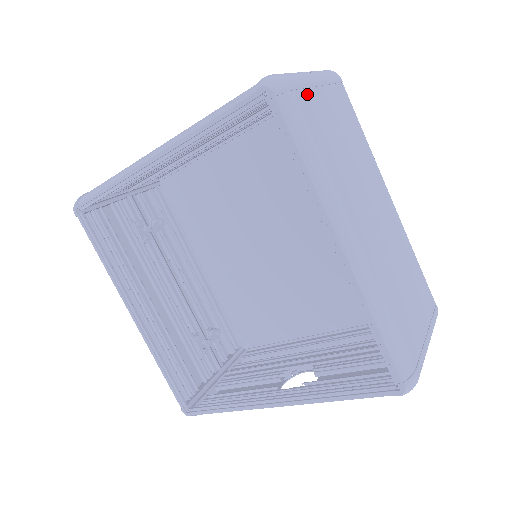
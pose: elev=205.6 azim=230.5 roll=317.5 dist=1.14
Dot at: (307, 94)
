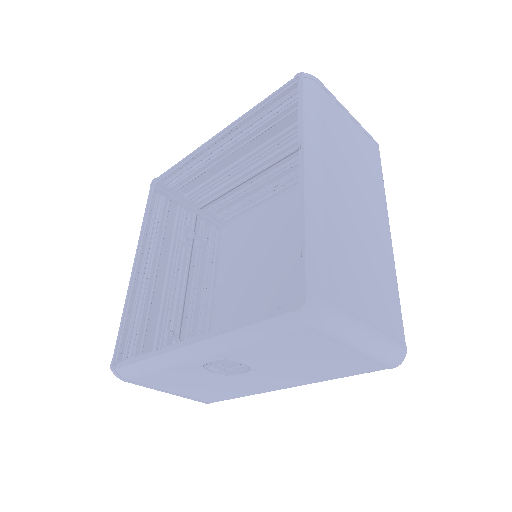
Dot at: (333, 101)
